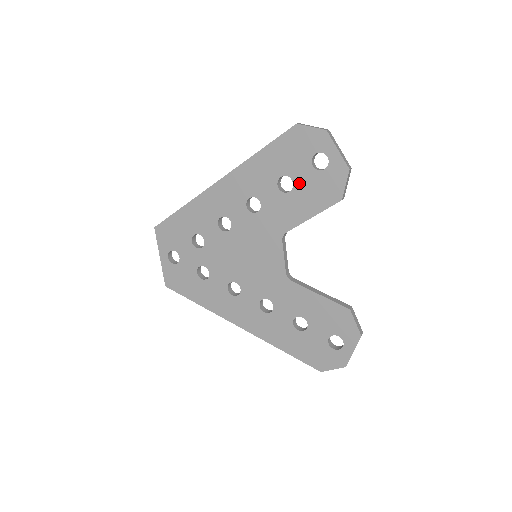
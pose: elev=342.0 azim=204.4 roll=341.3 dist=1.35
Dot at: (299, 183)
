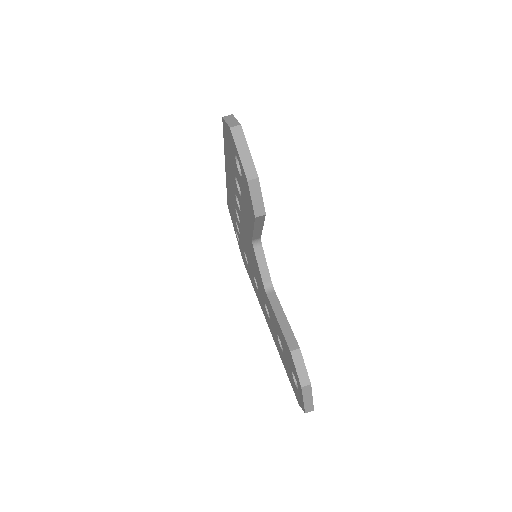
Dot at: (240, 187)
